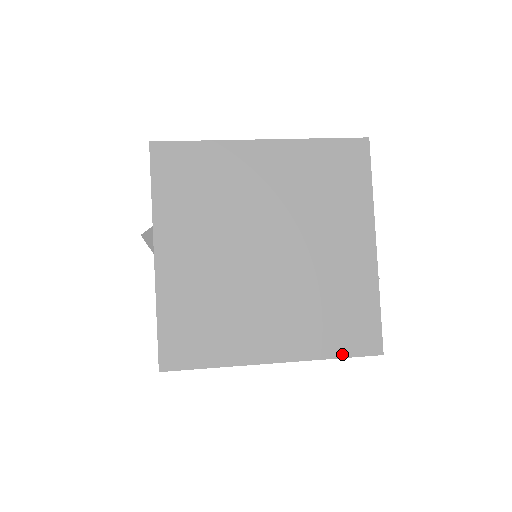
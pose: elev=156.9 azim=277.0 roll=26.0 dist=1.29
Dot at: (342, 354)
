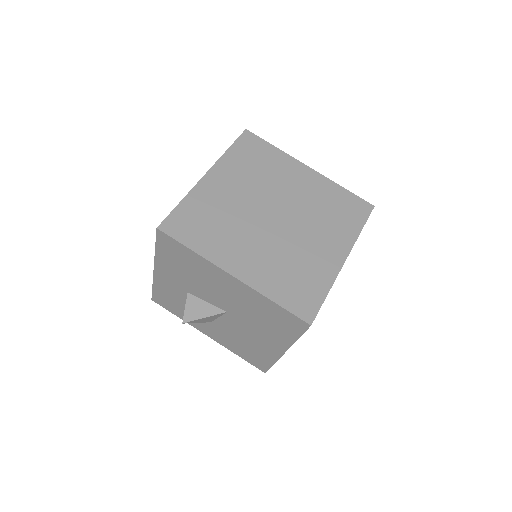
Dot at: (362, 224)
